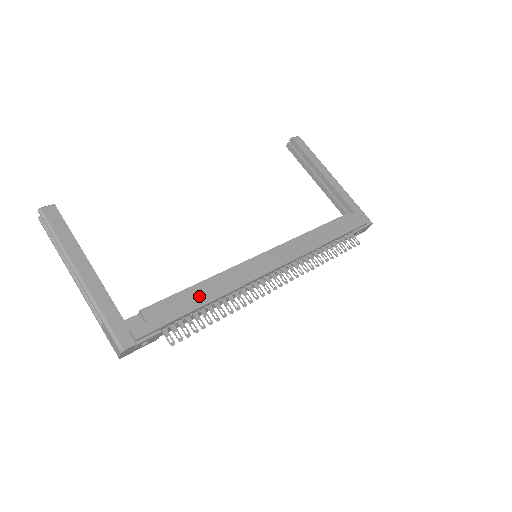
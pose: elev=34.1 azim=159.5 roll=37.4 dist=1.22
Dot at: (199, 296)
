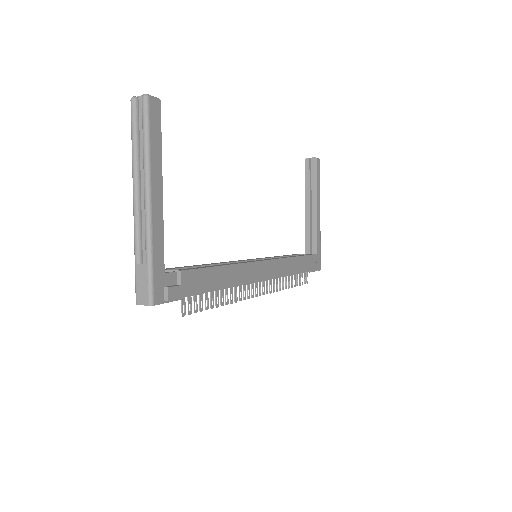
Dot at: (220, 279)
